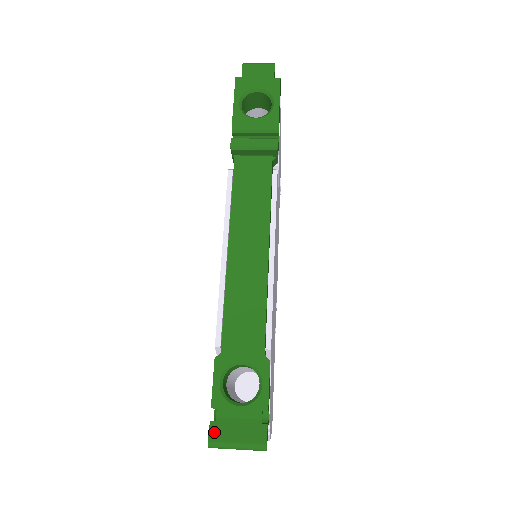
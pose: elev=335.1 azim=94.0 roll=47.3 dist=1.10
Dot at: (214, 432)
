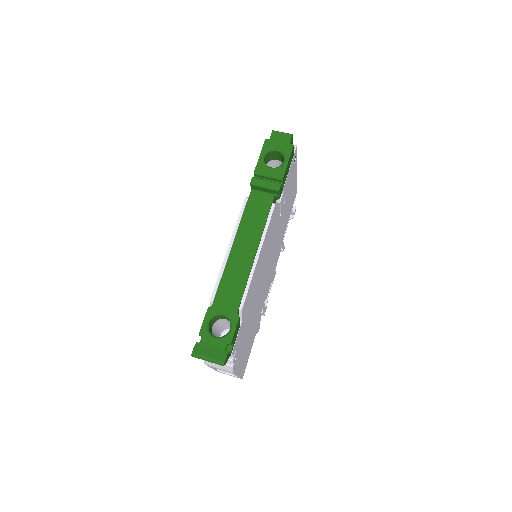
Dot at: (197, 348)
